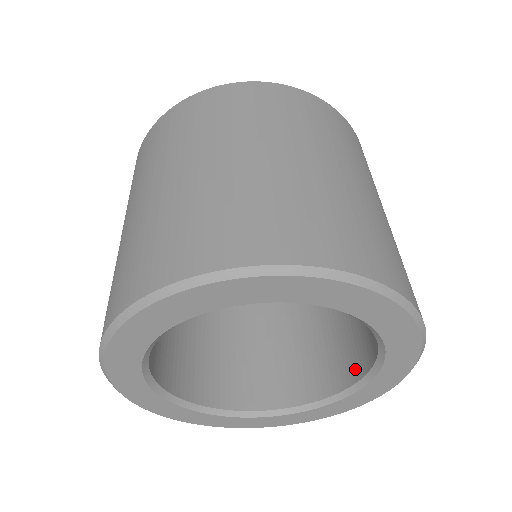
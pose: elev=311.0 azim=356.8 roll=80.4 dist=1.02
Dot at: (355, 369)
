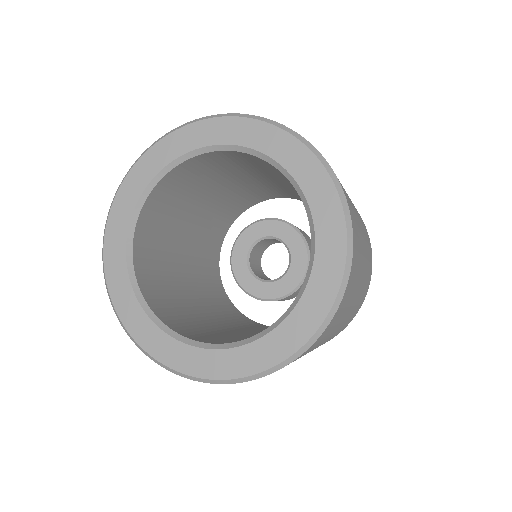
Dot at: occluded
